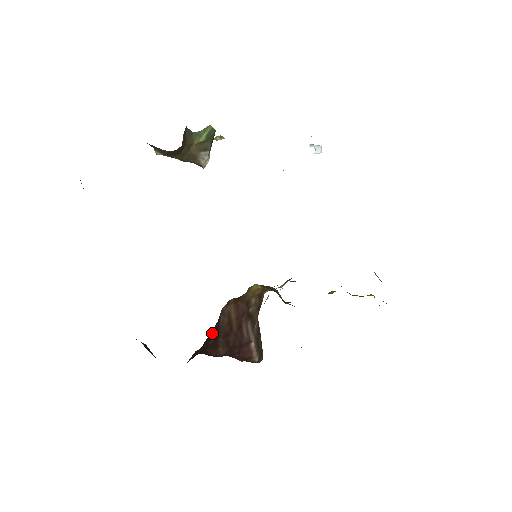
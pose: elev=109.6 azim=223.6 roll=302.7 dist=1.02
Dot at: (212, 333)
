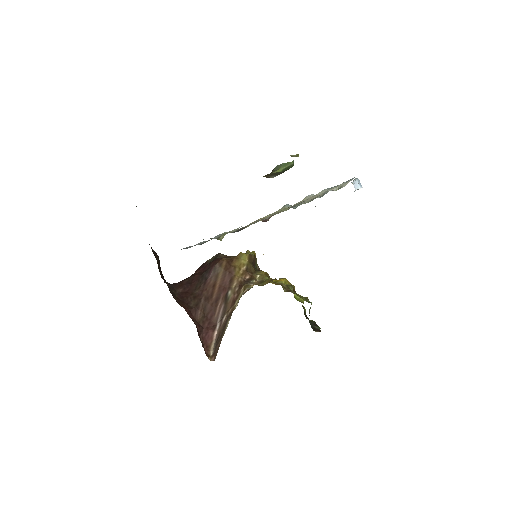
Dot at: (201, 280)
